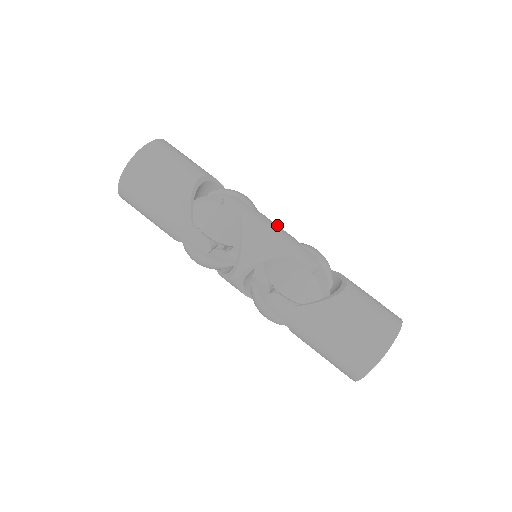
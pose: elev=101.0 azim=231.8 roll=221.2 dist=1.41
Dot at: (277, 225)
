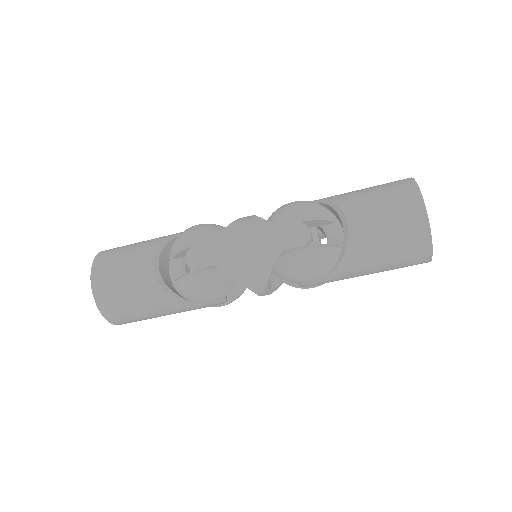
Dot at: (242, 227)
